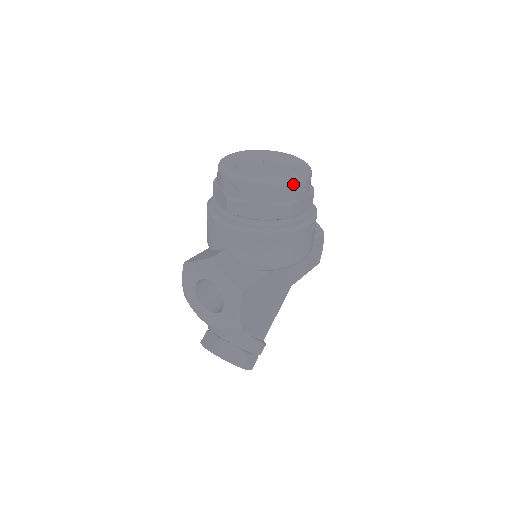
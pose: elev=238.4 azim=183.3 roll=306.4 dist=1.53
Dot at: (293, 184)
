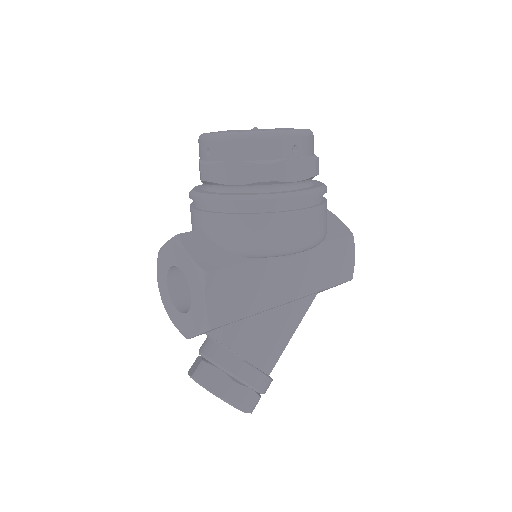
Dot at: (275, 136)
